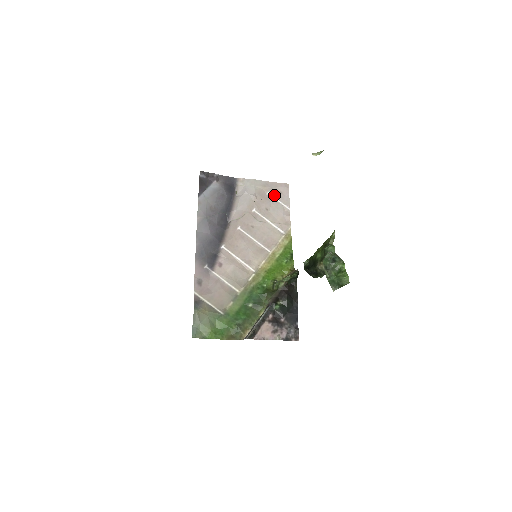
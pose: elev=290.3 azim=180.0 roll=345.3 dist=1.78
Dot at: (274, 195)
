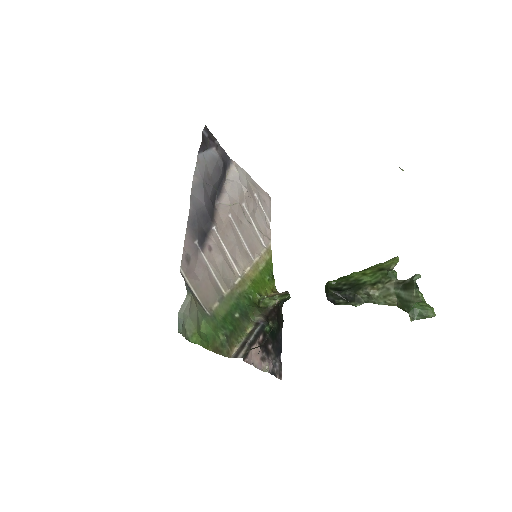
Dot at: (260, 200)
